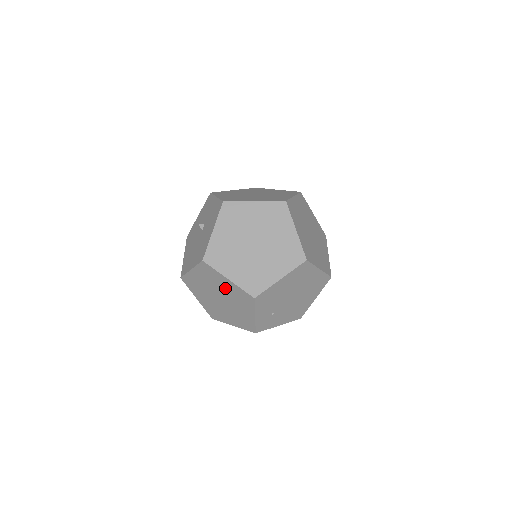
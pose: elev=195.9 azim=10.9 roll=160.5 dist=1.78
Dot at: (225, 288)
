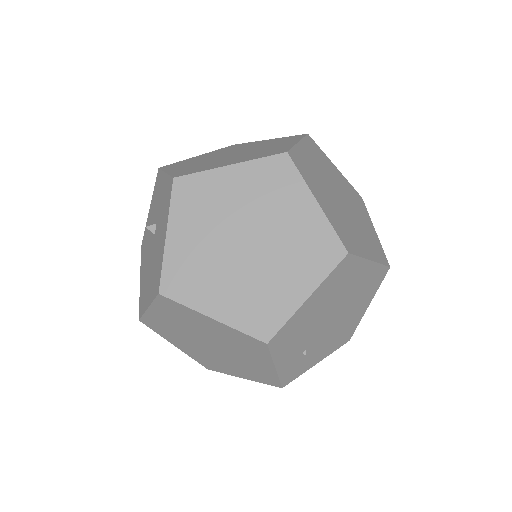
Dot at: (212, 331)
